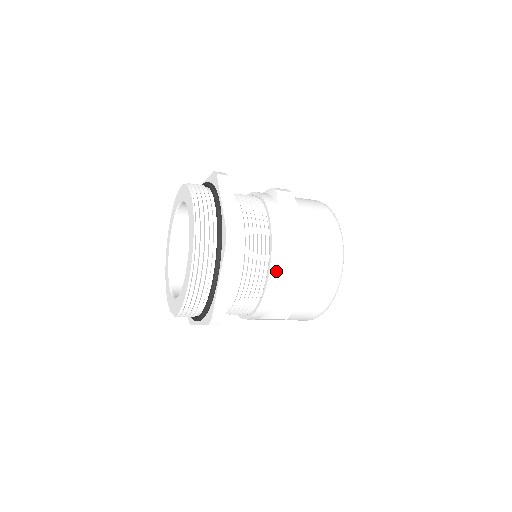
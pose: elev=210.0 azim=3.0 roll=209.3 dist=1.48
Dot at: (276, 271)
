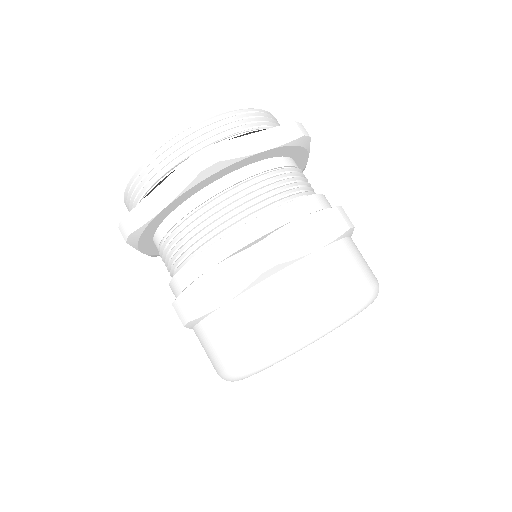
Dot at: (306, 206)
